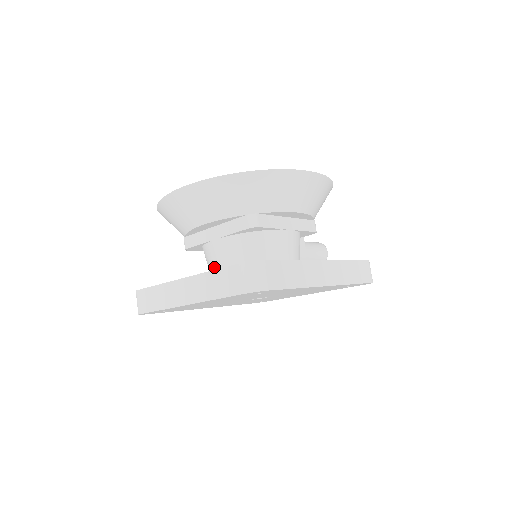
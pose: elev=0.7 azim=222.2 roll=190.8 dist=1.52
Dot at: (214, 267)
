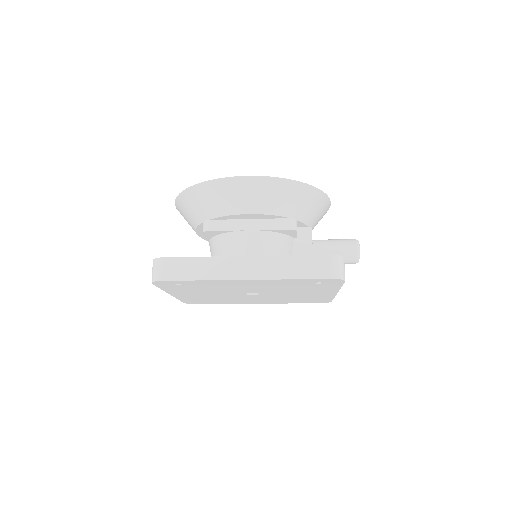
Dot at: occluded
